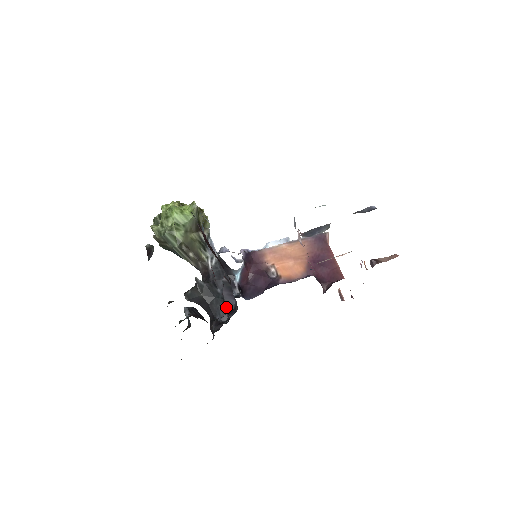
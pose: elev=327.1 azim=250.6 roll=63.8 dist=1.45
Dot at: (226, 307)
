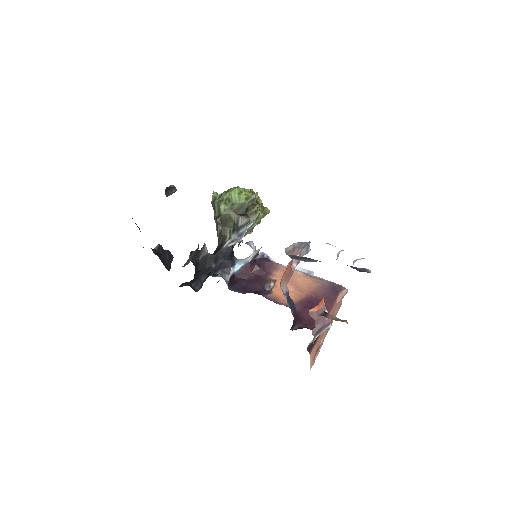
Dot at: (184, 264)
